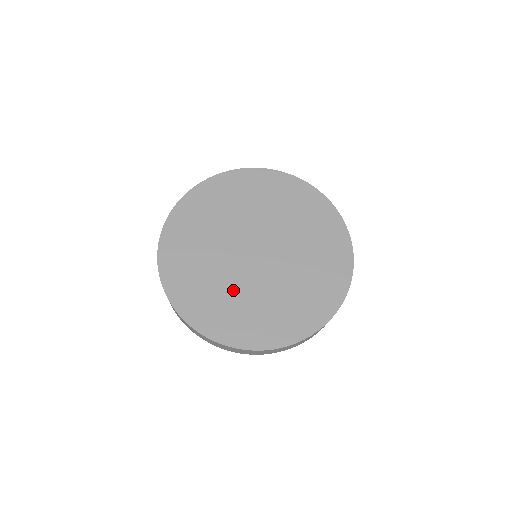
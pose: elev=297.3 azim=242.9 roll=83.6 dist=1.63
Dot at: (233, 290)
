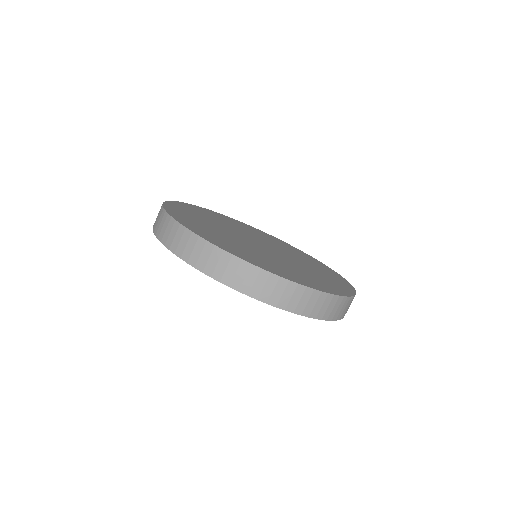
Dot at: (278, 261)
